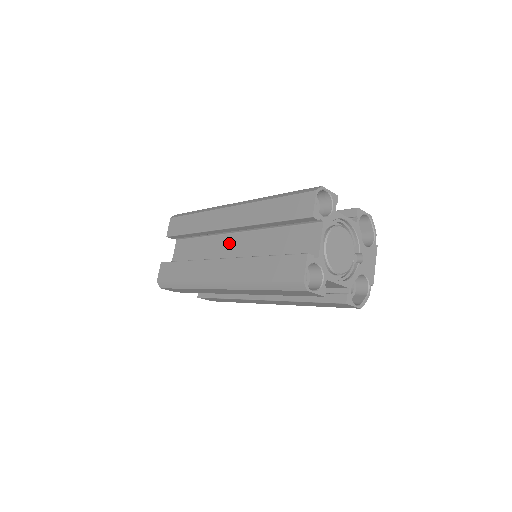
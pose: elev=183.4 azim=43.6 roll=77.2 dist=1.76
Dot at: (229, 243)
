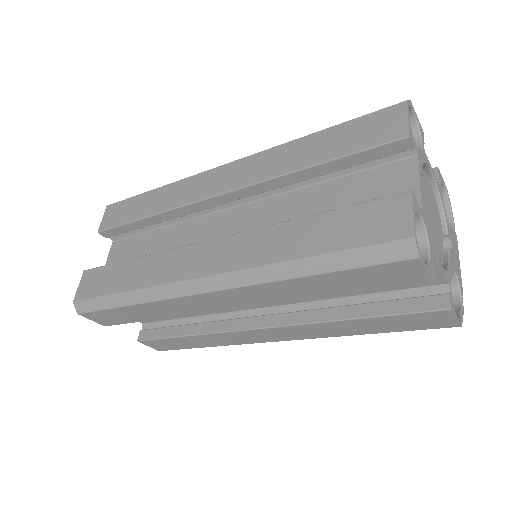
Dot at: (218, 225)
